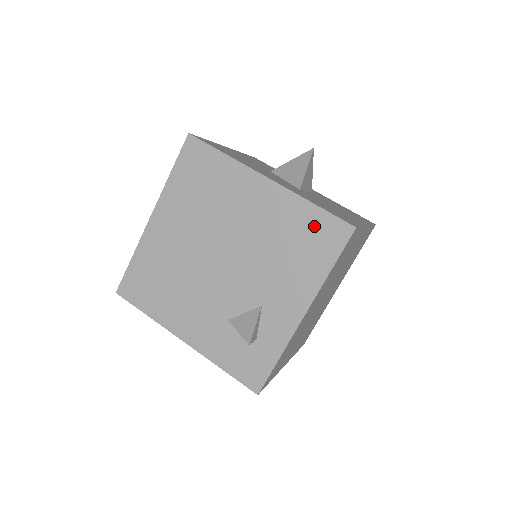
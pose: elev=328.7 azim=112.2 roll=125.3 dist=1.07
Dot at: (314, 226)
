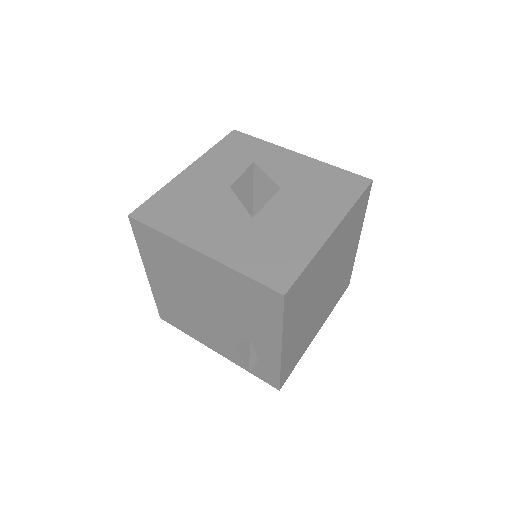
Dot at: (253, 291)
